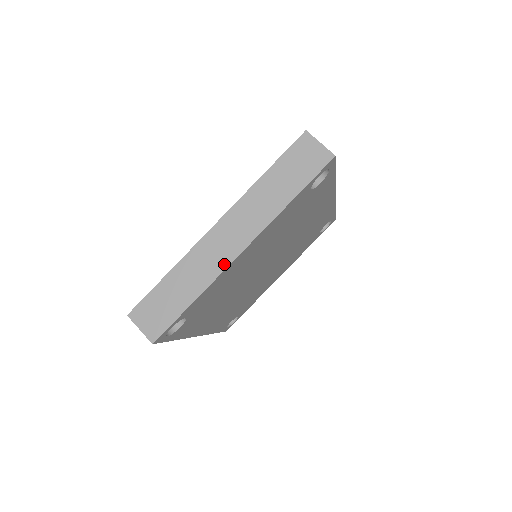
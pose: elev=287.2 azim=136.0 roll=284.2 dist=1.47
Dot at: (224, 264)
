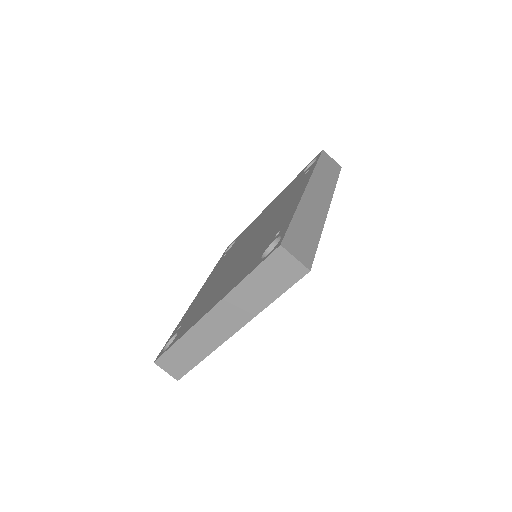
Dot at: (221, 340)
